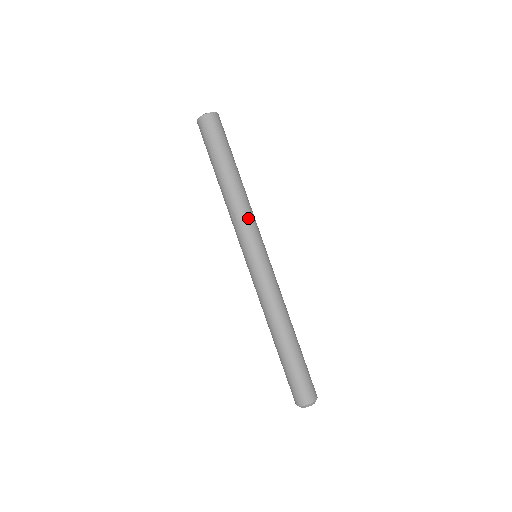
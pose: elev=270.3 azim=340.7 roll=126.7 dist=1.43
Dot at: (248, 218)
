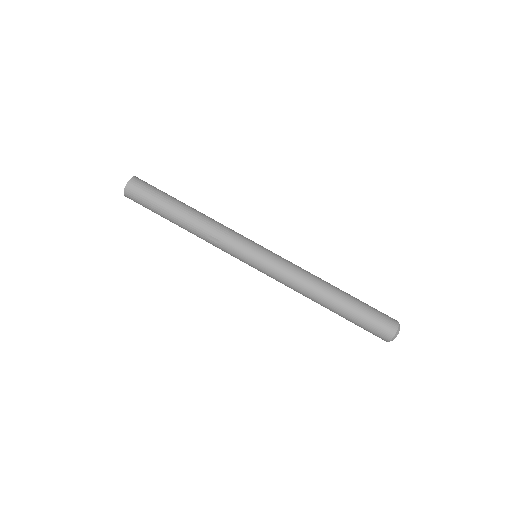
Dot at: (226, 231)
